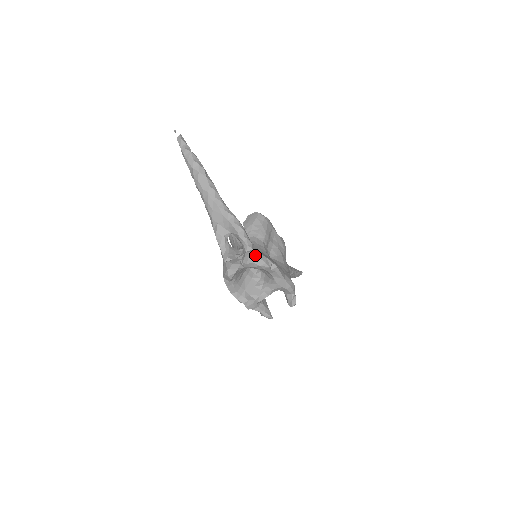
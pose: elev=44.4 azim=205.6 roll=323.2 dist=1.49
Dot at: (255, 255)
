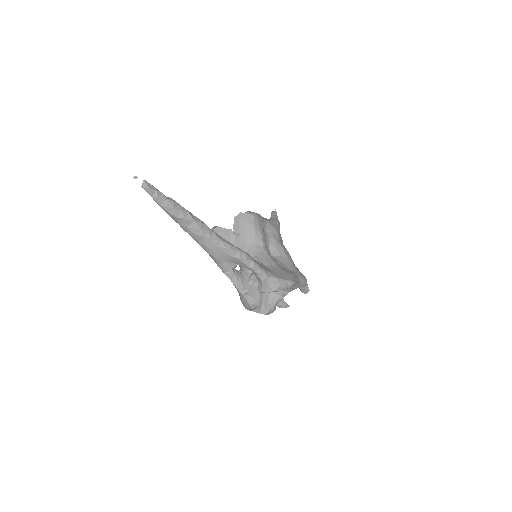
Dot at: (273, 283)
